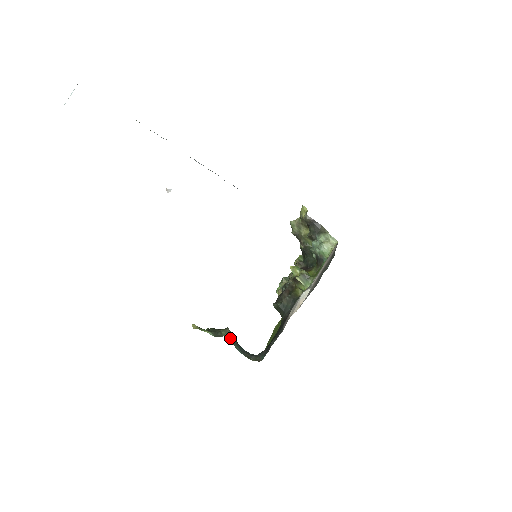
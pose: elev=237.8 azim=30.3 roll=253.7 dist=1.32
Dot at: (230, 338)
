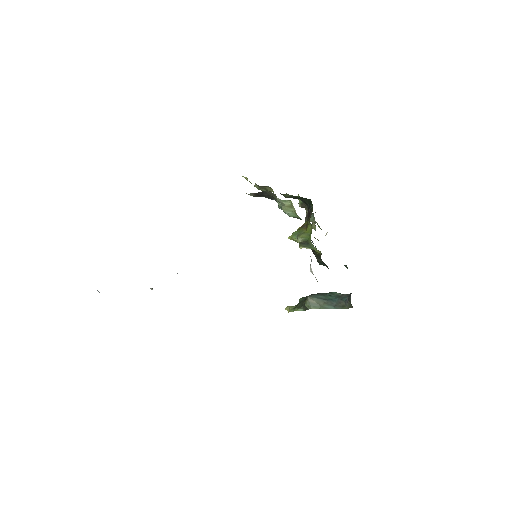
Dot at: (315, 305)
